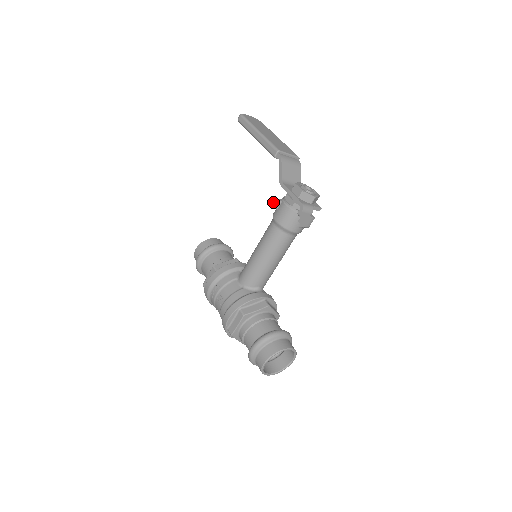
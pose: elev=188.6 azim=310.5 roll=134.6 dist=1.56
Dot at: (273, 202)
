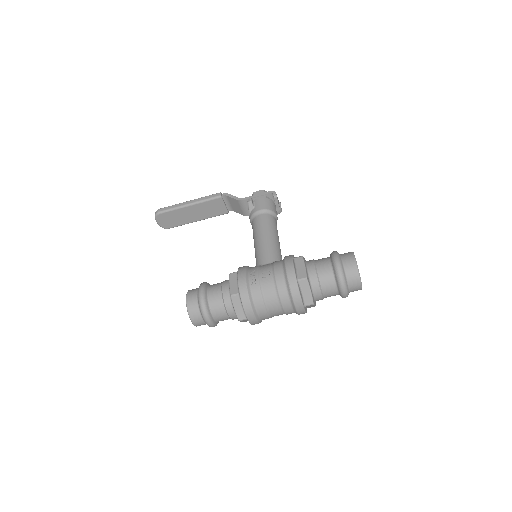
Dot at: (251, 199)
